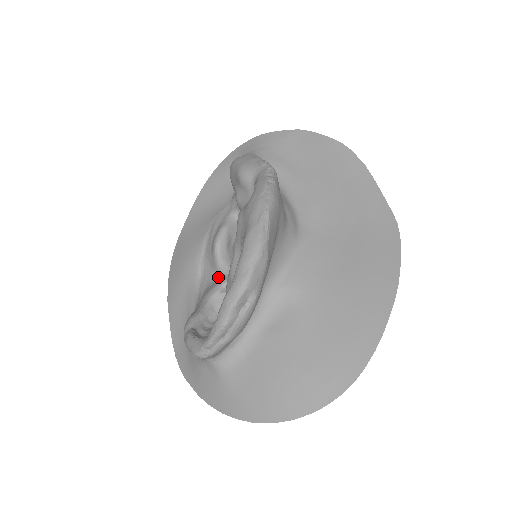
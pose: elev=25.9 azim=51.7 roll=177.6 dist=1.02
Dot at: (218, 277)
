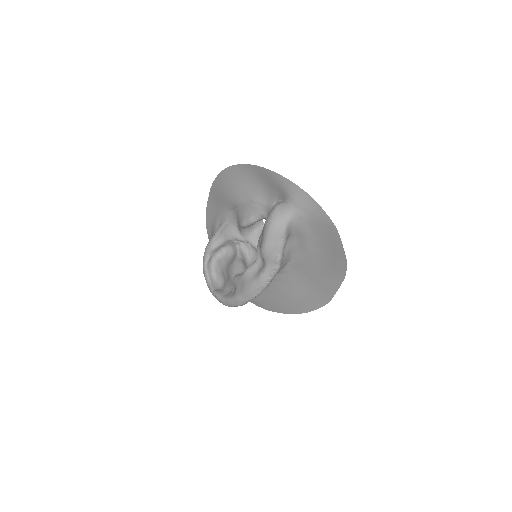
Dot at: (238, 229)
